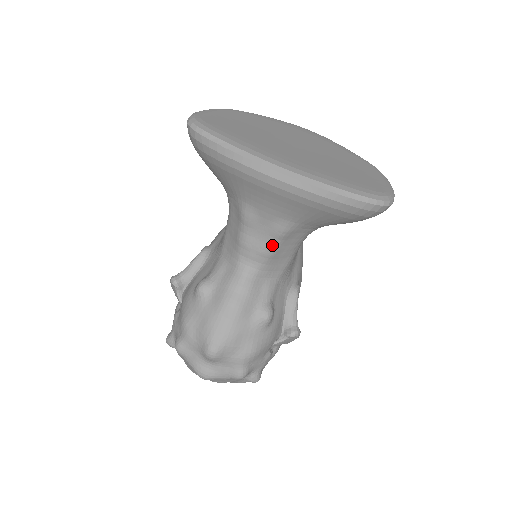
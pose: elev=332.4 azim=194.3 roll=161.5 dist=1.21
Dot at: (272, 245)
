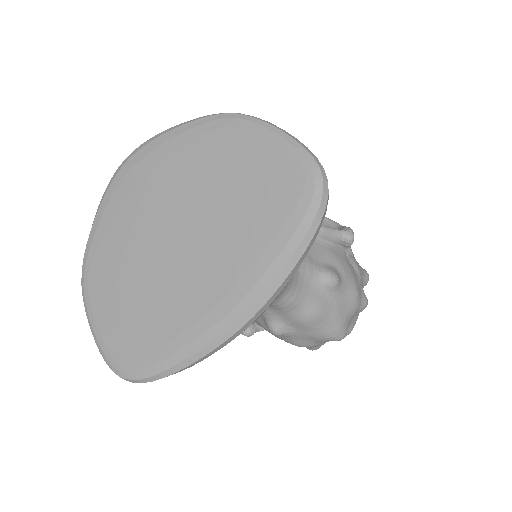
Dot at: occluded
